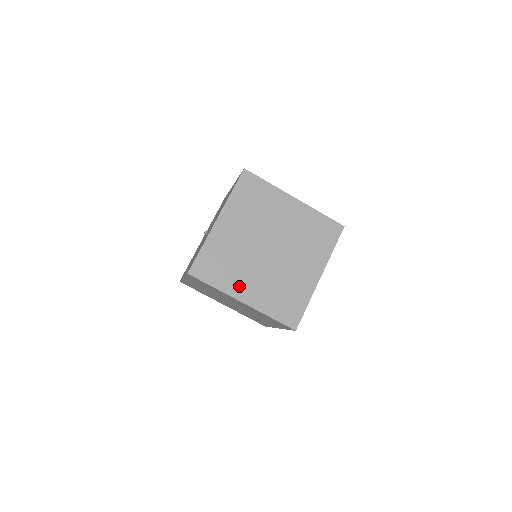
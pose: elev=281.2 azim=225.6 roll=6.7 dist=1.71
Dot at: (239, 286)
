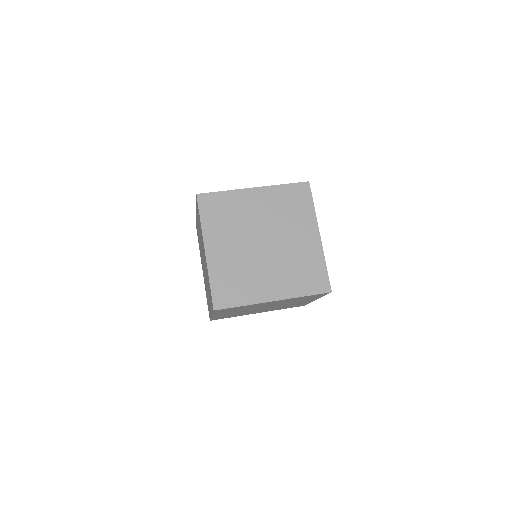
Dot at: (216, 239)
